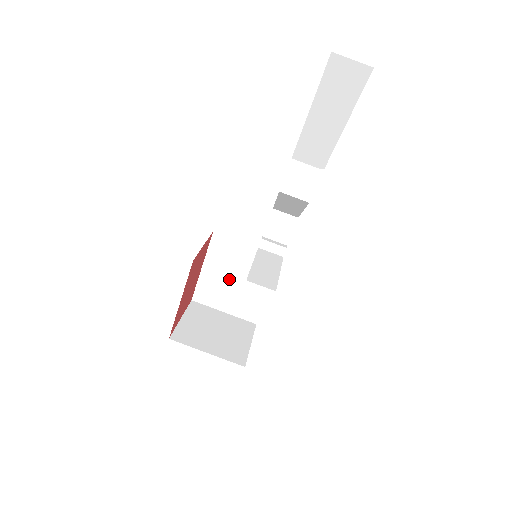
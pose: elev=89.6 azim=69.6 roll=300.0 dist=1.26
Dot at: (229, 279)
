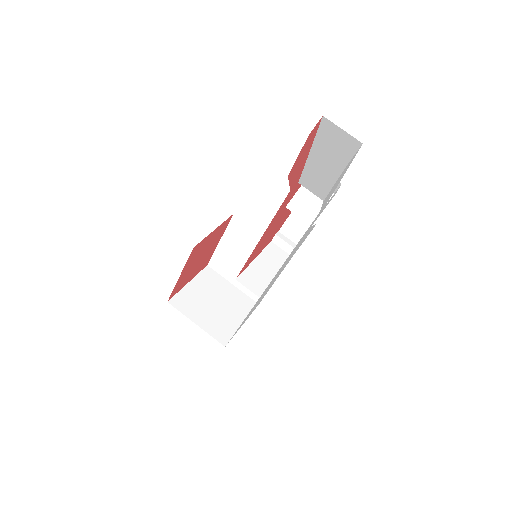
Dot at: (241, 259)
